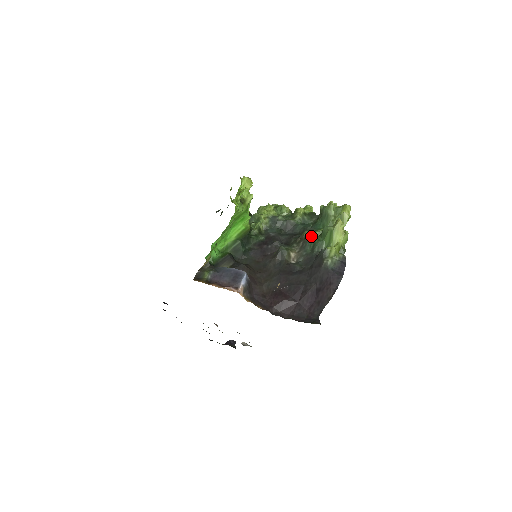
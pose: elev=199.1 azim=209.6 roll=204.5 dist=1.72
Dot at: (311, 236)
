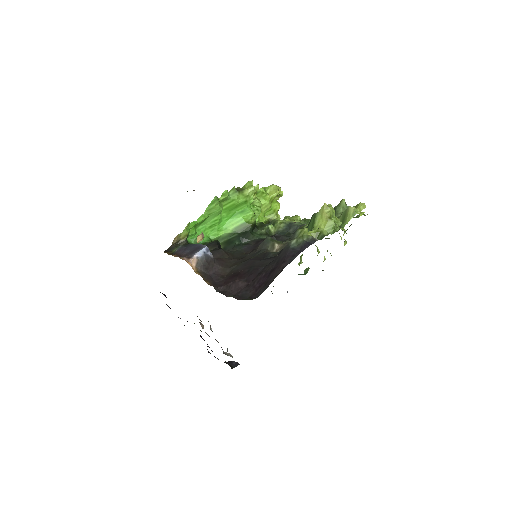
Dot at: (303, 228)
